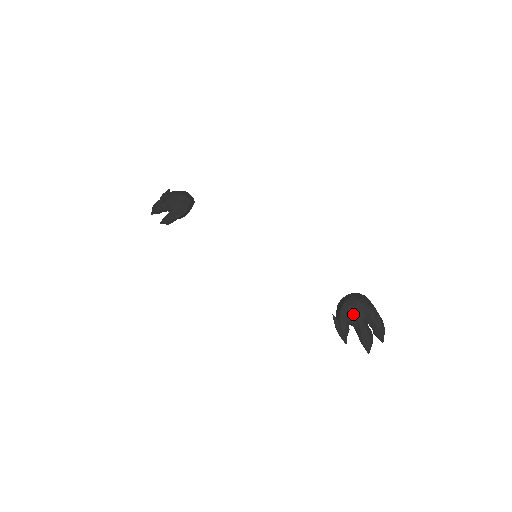
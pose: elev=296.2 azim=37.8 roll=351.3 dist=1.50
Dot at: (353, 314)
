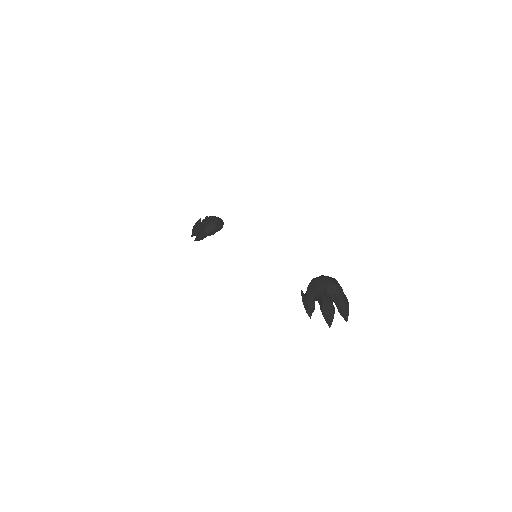
Dot at: (317, 287)
